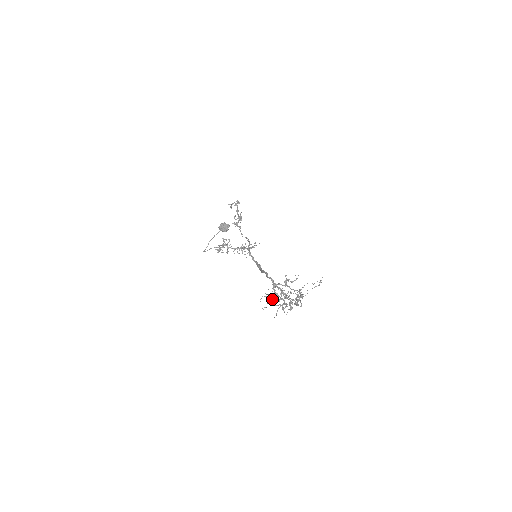
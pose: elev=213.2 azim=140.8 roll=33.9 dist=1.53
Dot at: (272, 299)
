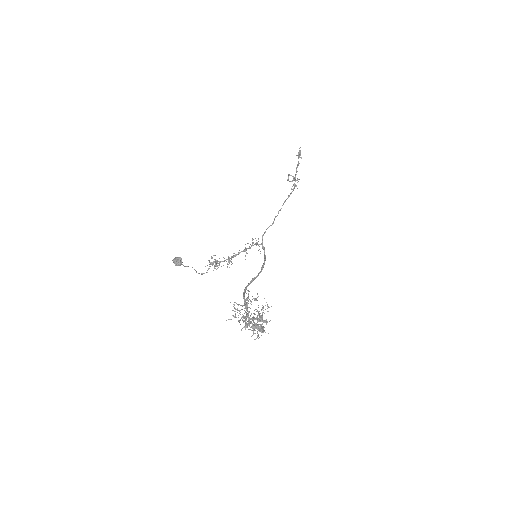
Dot at: occluded
